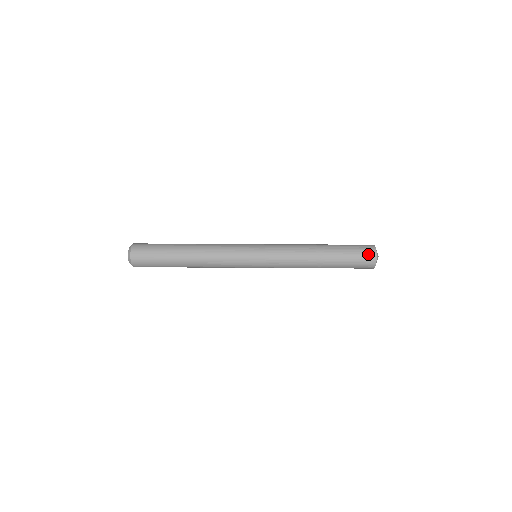
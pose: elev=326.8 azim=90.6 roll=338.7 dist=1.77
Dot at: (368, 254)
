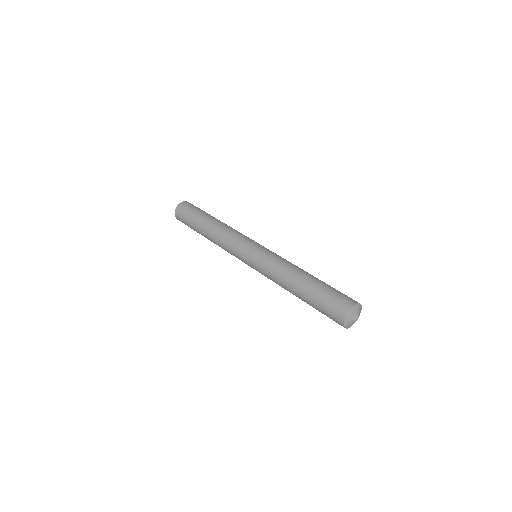
Dot at: (348, 299)
